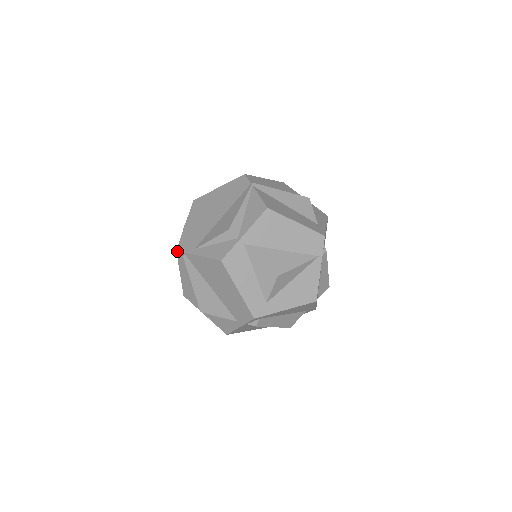
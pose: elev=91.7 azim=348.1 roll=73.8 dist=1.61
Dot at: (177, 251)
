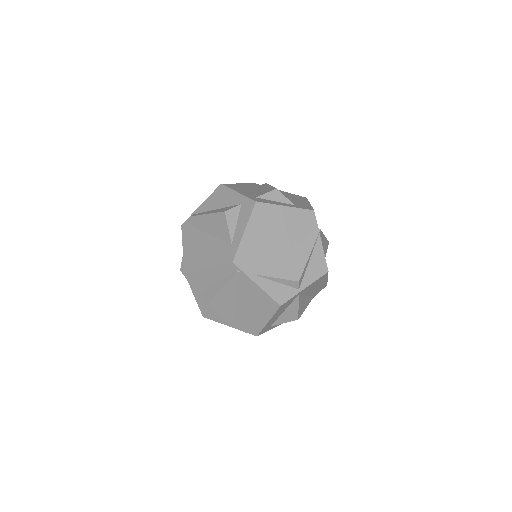
Dot at: (233, 263)
